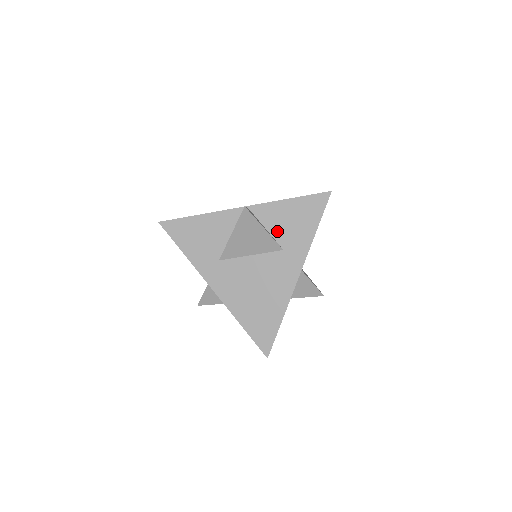
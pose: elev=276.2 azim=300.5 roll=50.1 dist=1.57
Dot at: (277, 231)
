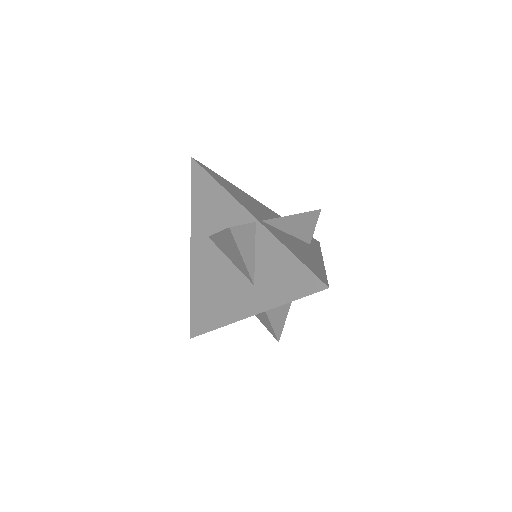
Dot at: (261, 266)
